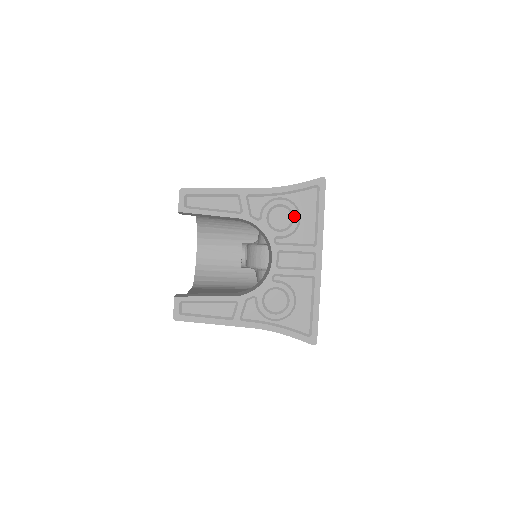
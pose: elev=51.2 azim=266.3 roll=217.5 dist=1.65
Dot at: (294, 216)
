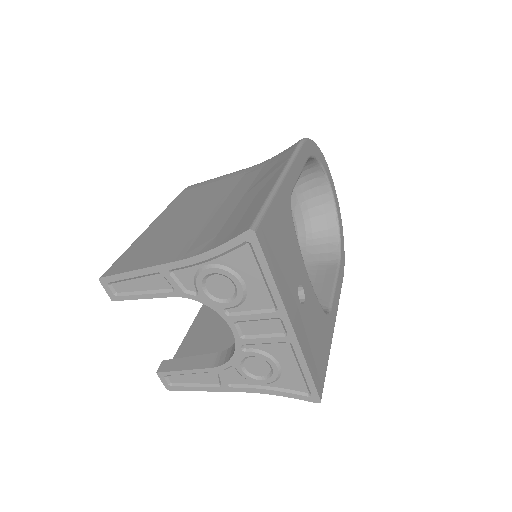
Dot at: (235, 283)
